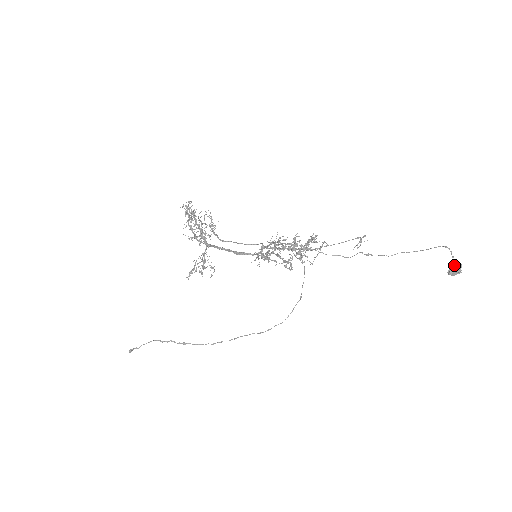
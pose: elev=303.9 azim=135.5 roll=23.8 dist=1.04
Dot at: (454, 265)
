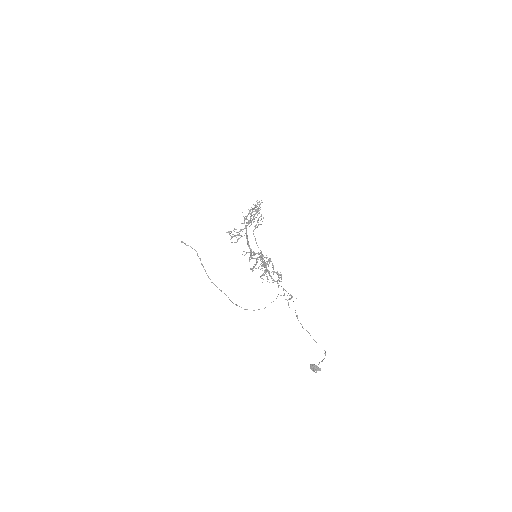
Dot at: occluded
